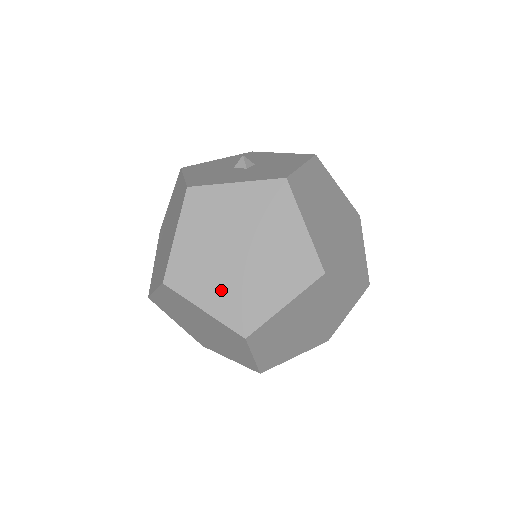
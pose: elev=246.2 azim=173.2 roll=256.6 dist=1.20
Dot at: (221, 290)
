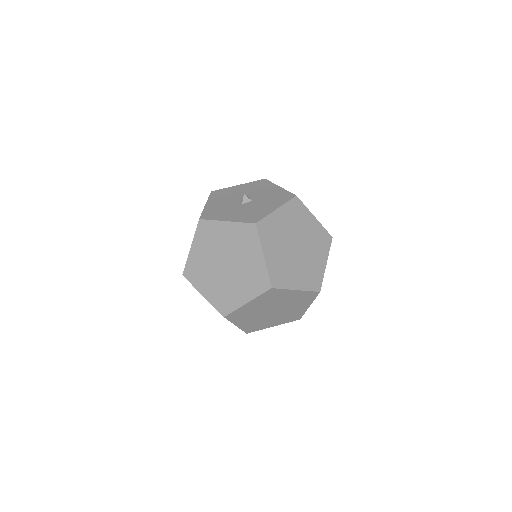
Dot at: (299, 273)
